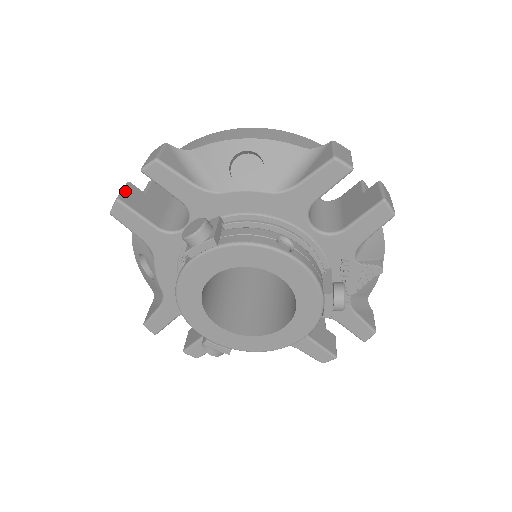
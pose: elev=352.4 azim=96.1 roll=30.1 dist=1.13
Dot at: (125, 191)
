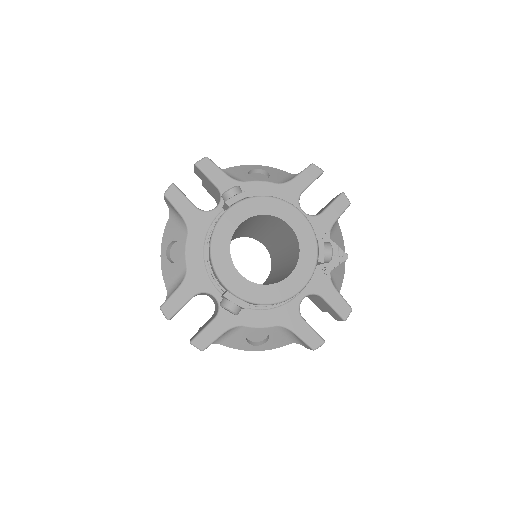
Dot at: occluded
